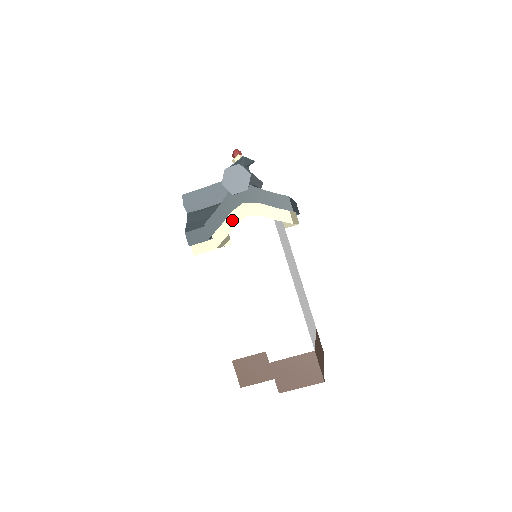
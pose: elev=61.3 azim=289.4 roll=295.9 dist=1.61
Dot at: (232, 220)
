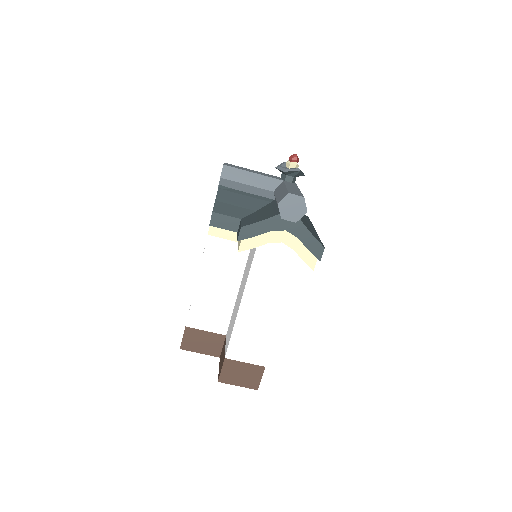
Dot at: (267, 238)
